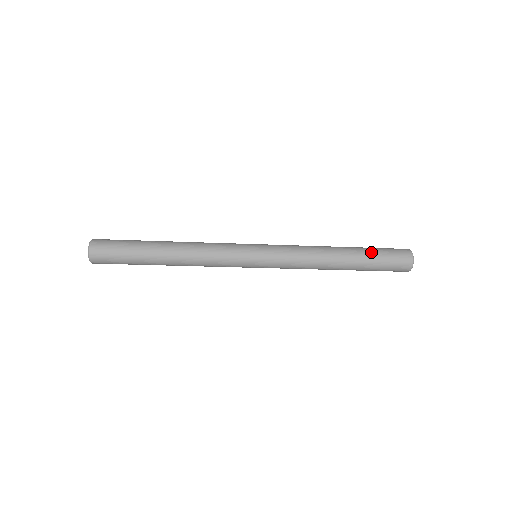
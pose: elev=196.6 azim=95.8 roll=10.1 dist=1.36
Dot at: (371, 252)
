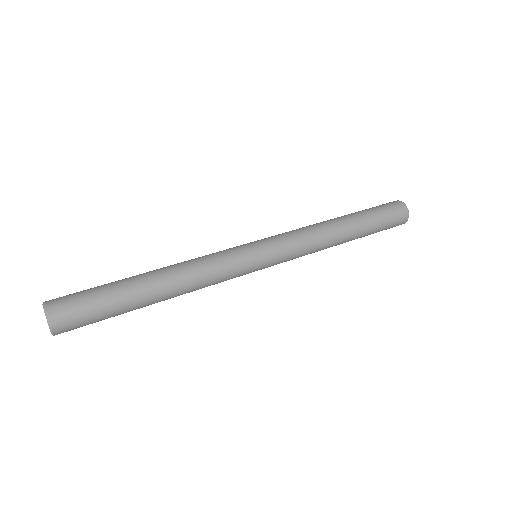
Dot at: (368, 213)
